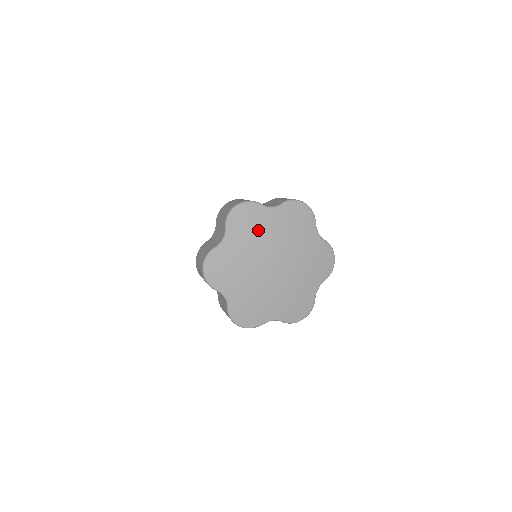
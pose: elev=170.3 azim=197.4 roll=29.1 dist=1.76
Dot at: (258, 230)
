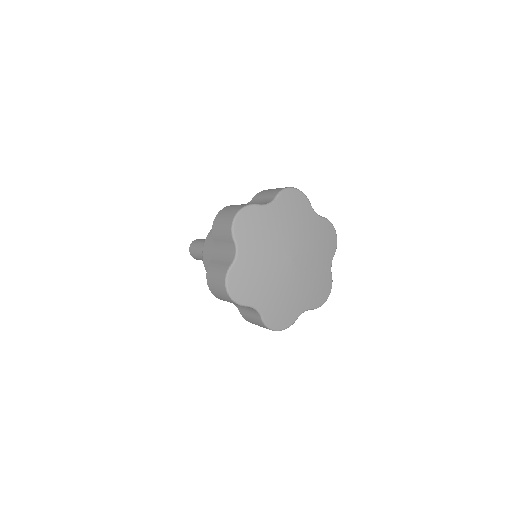
Dot at: (298, 220)
